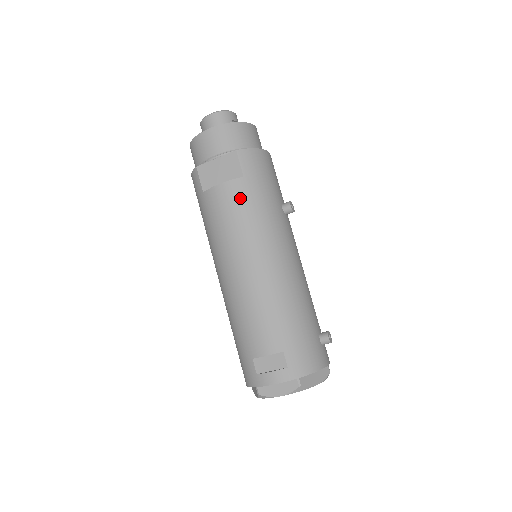
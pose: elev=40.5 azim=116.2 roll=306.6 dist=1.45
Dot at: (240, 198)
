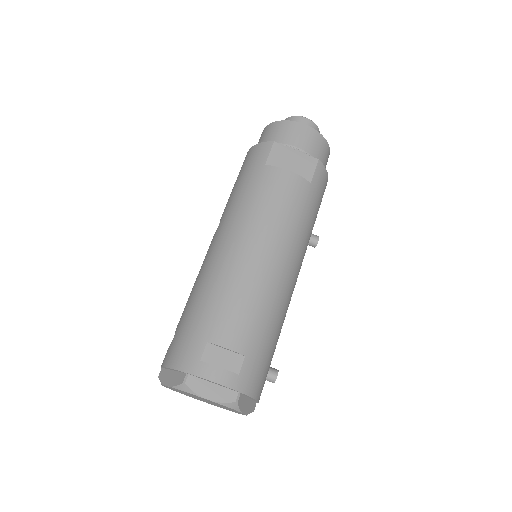
Dot at: (298, 196)
